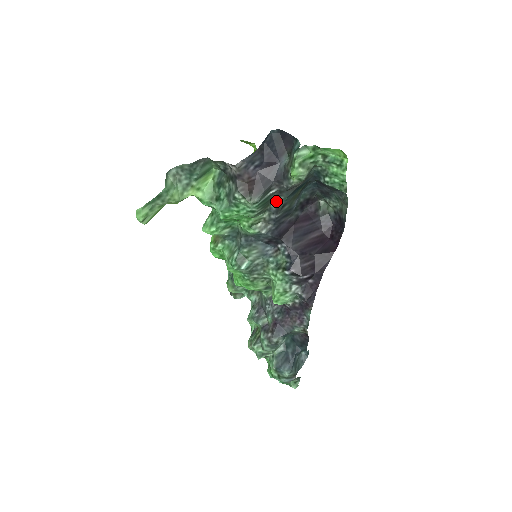
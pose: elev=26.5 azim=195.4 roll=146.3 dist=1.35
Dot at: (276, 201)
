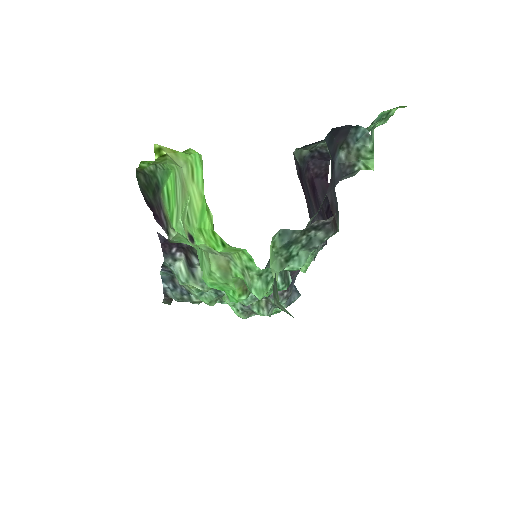
Dot at: (323, 200)
